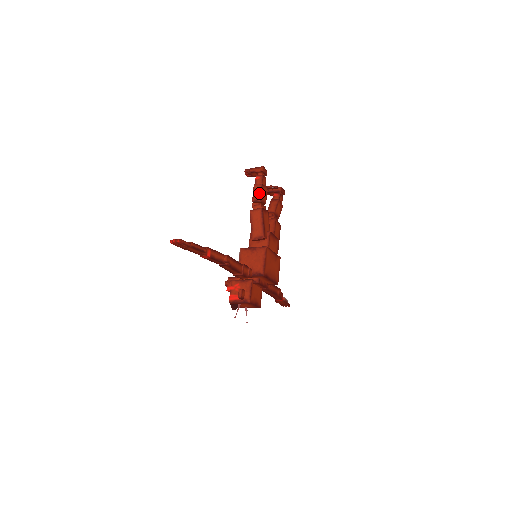
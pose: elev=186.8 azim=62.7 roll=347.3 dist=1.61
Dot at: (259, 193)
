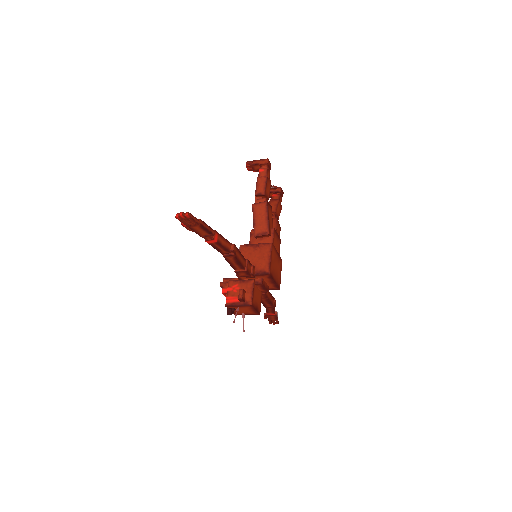
Dot at: (263, 186)
